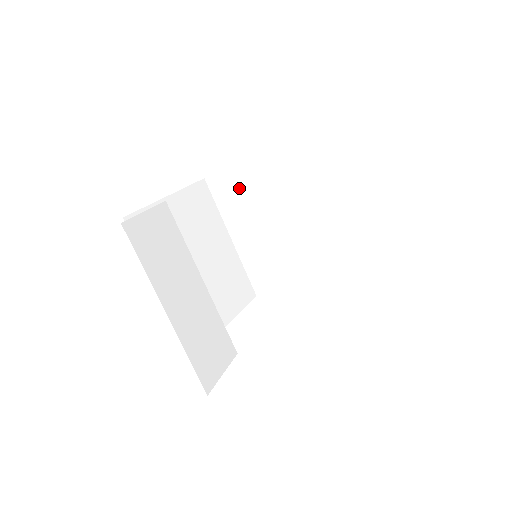
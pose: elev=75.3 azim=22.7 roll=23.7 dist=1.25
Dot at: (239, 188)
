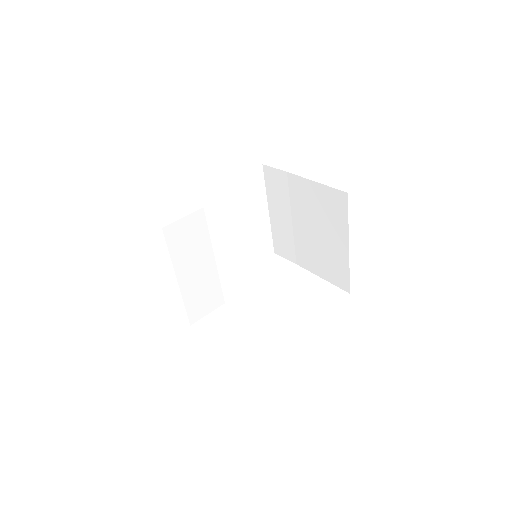
Dot at: (282, 186)
